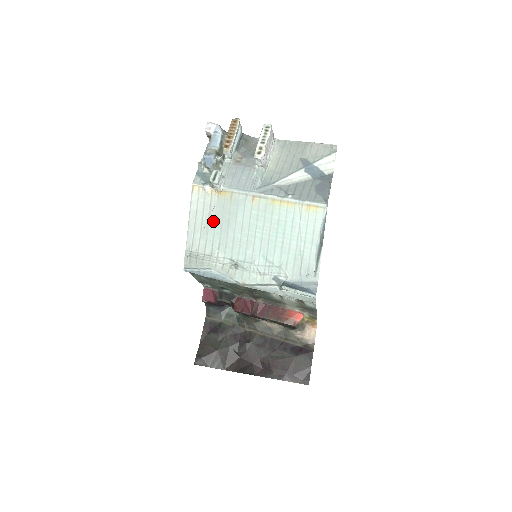
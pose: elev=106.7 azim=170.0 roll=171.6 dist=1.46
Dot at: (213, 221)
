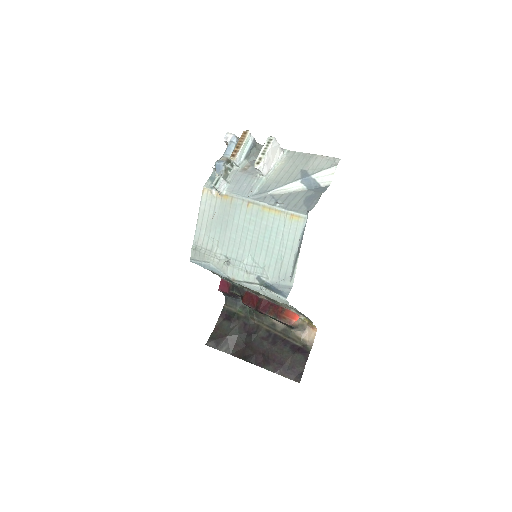
Dot at: (216, 221)
